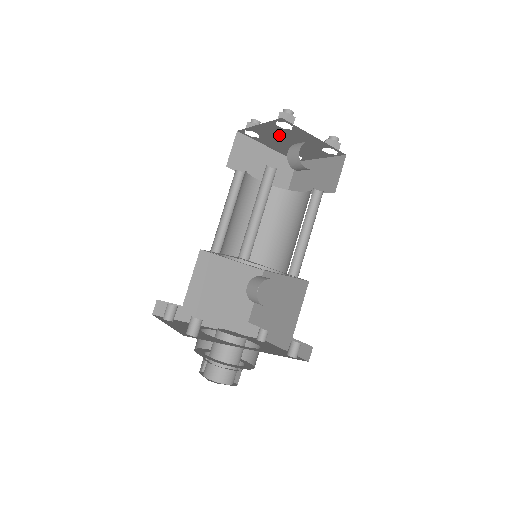
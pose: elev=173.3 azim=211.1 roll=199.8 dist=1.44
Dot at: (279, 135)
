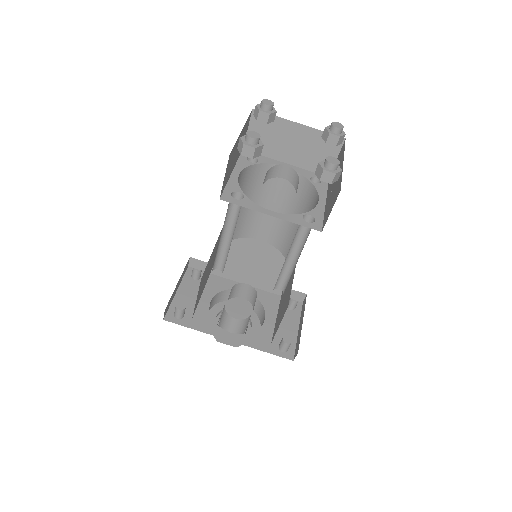
Dot at: occluded
